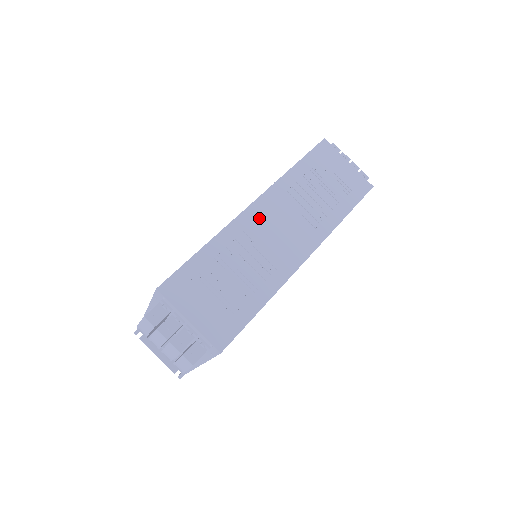
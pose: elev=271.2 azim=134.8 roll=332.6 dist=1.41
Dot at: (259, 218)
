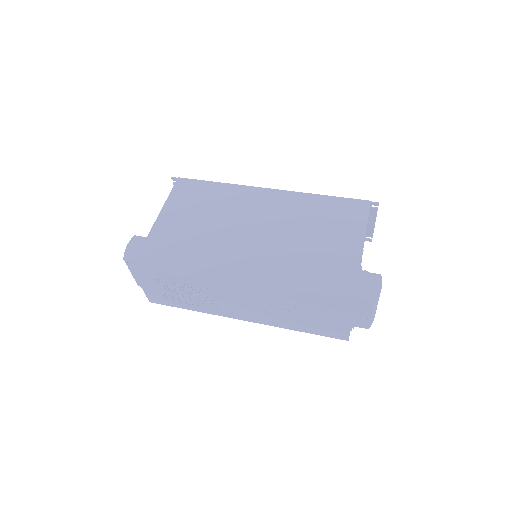
Dot at: (232, 293)
